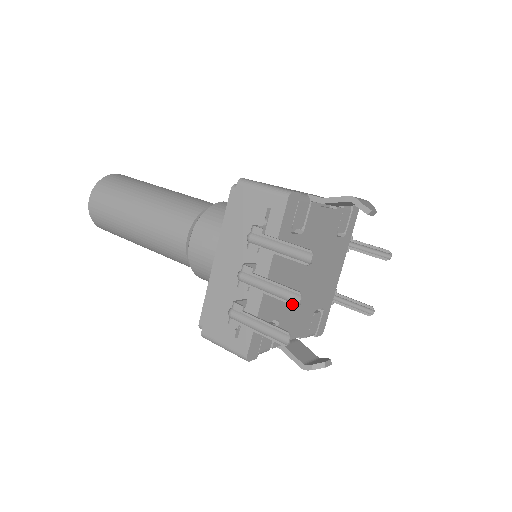
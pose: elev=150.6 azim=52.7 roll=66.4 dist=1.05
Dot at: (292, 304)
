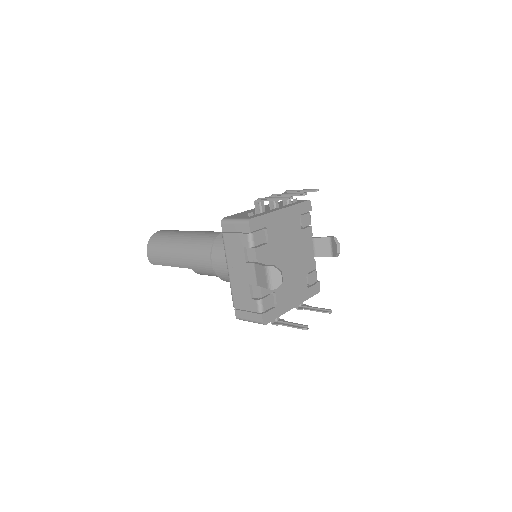
Dot at: (300, 194)
